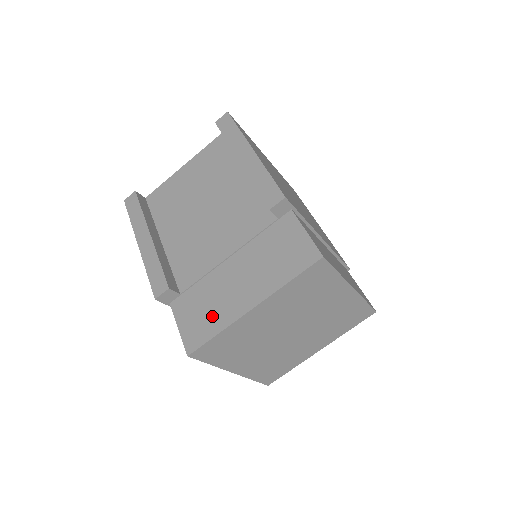
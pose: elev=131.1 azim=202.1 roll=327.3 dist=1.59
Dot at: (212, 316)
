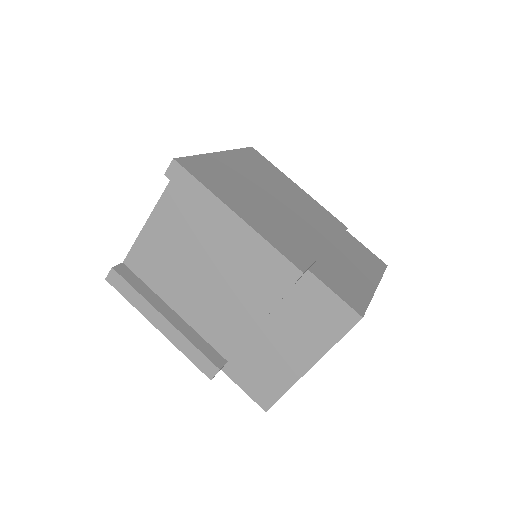
Dot at: (272, 378)
